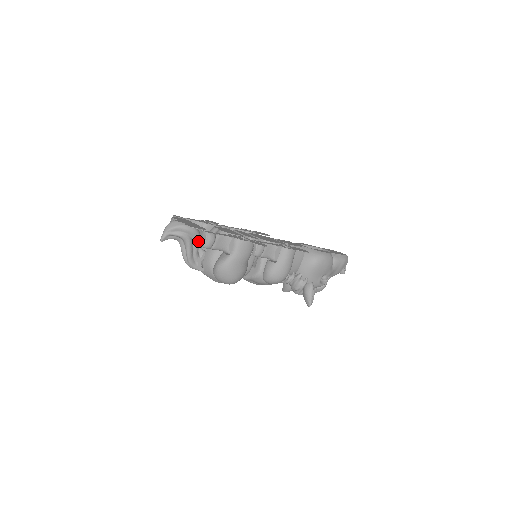
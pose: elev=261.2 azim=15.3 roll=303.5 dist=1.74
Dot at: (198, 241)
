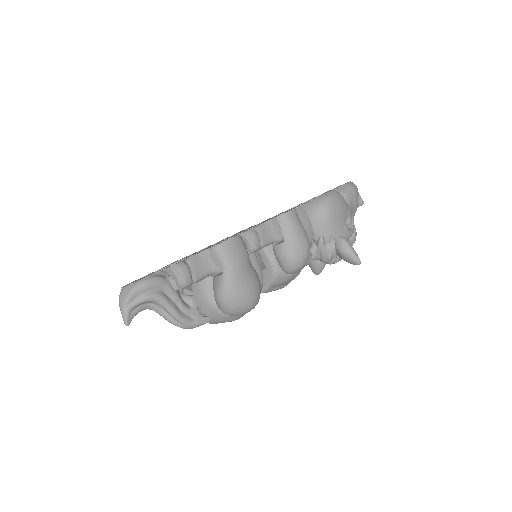
Dot at: (170, 287)
